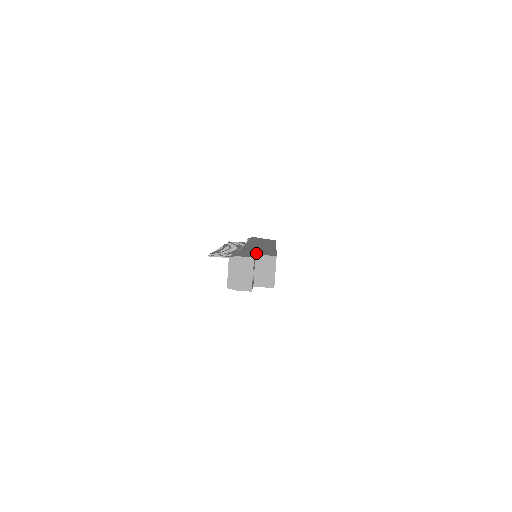
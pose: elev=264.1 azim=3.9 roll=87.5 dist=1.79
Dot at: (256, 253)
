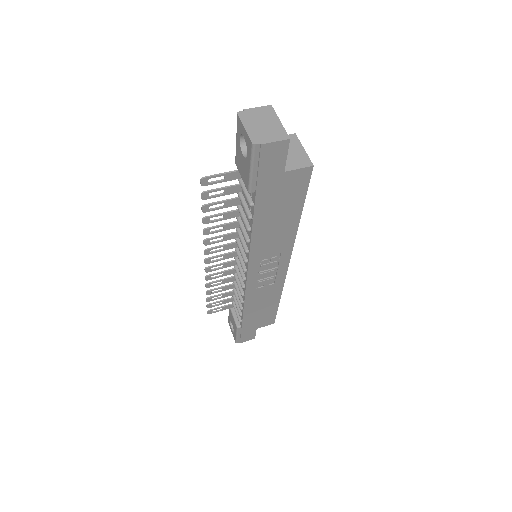
Dot at: occluded
